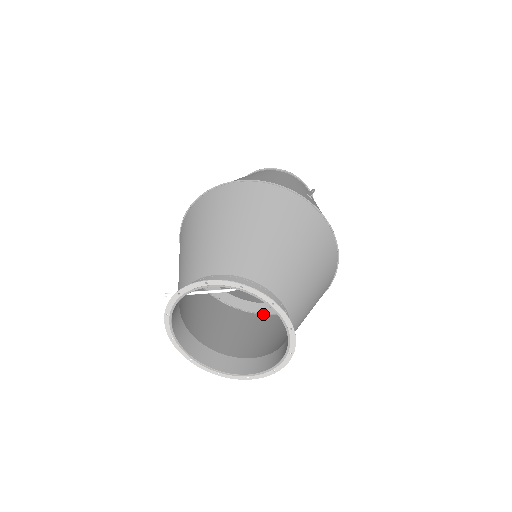
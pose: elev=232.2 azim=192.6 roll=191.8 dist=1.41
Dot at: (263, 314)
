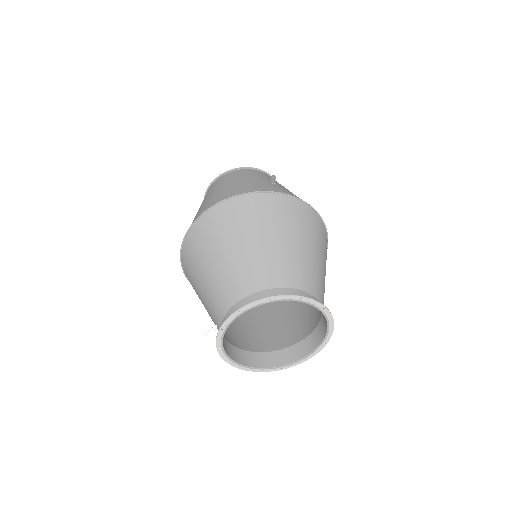
Dot at: occluded
